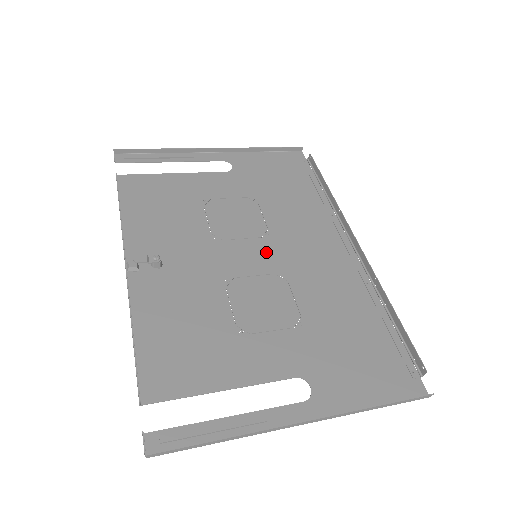
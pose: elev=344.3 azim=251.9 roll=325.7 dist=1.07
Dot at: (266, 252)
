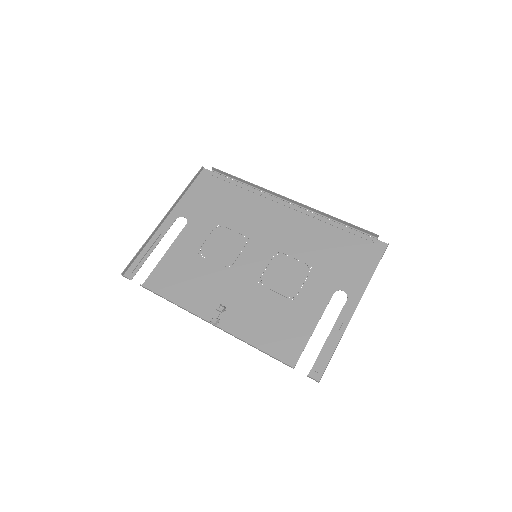
Dot at: (258, 249)
